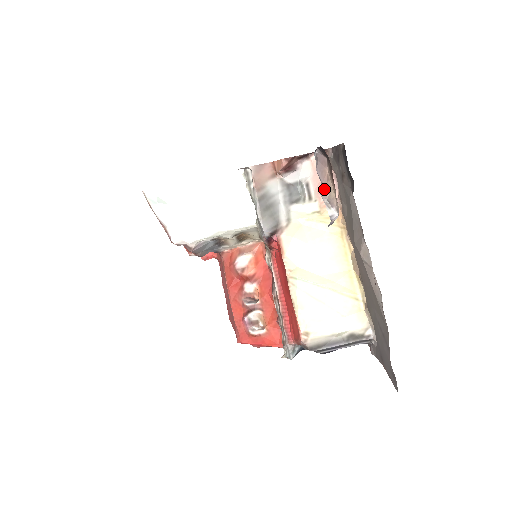
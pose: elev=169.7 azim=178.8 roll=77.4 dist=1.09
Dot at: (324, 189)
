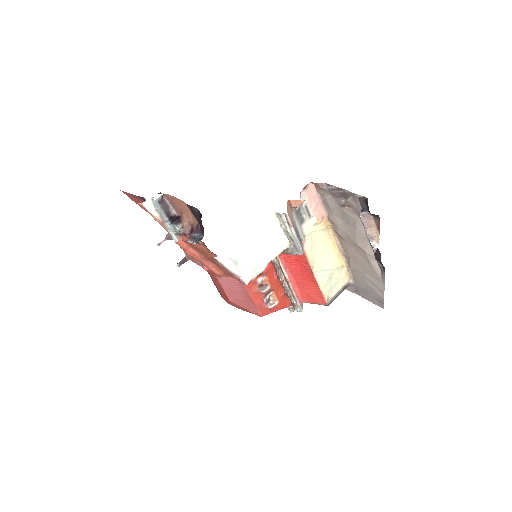
Dot at: (369, 232)
